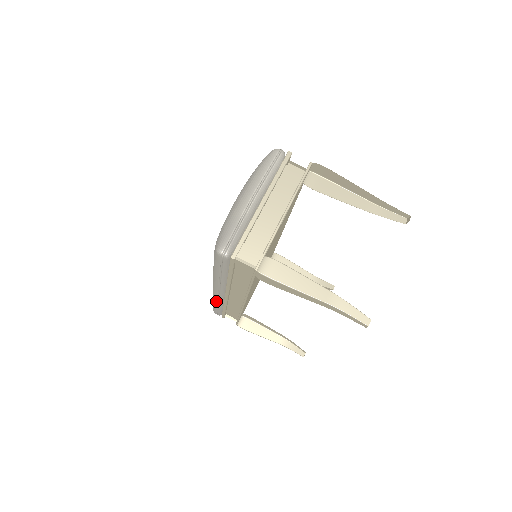
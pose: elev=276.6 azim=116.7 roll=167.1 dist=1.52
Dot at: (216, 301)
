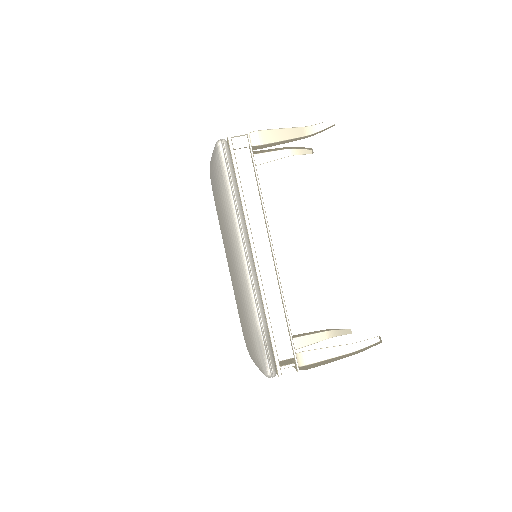
Dot at: (254, 302)
